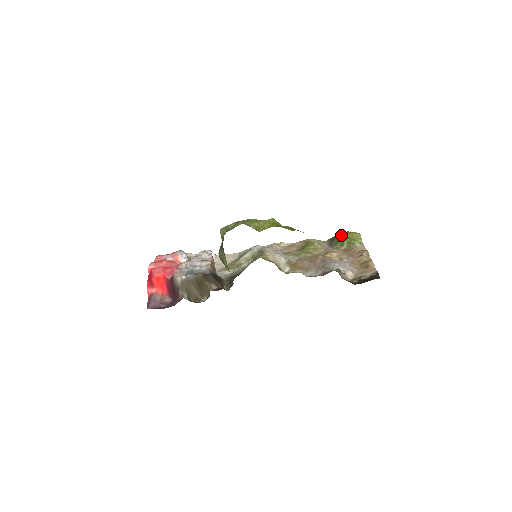
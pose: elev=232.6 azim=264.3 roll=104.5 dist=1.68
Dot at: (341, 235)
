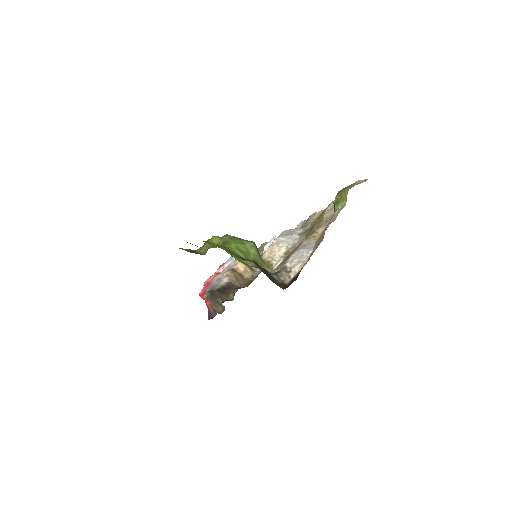
Dot at: (335, 197)
